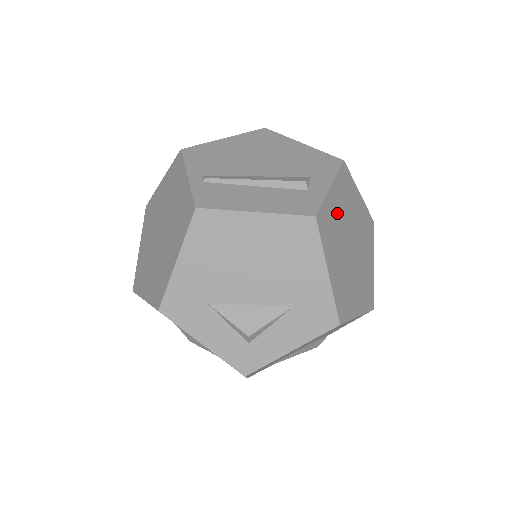
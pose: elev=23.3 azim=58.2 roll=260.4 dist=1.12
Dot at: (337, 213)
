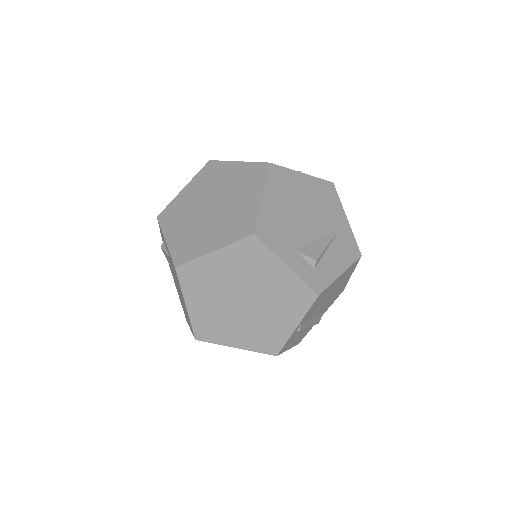
Dot at: occluded
